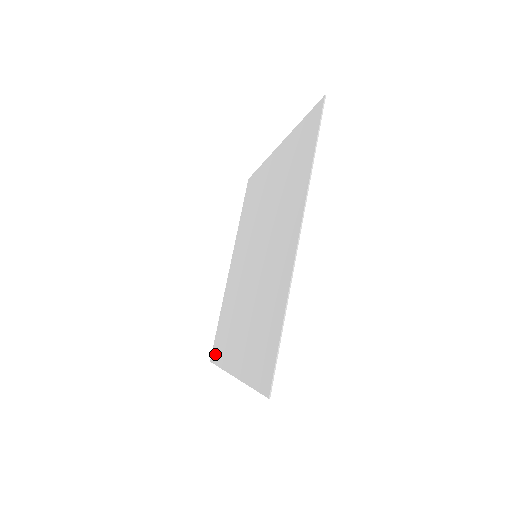
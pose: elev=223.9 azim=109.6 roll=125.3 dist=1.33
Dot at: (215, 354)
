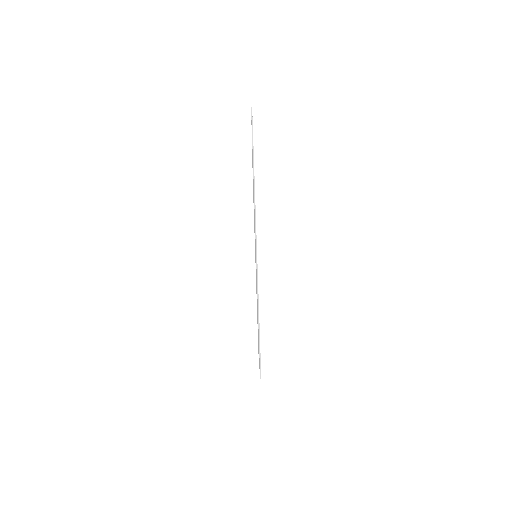
Dot at: occluded
